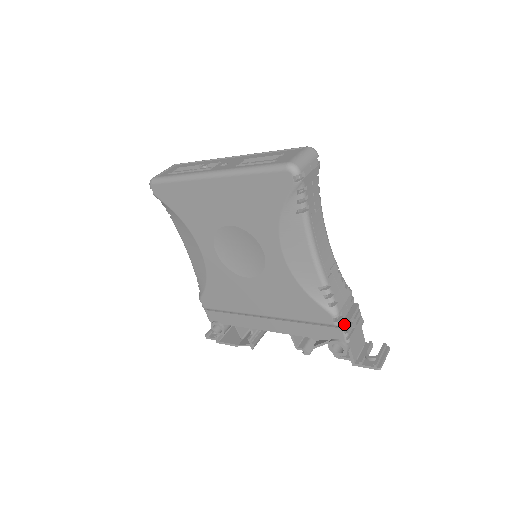
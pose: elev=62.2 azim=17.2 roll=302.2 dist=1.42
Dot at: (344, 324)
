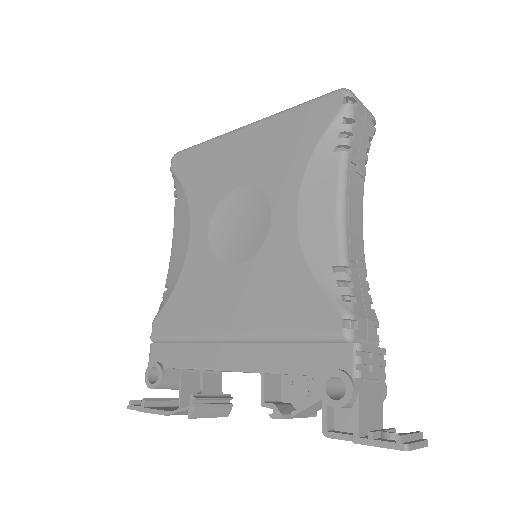
Dot at: (358, 343)
